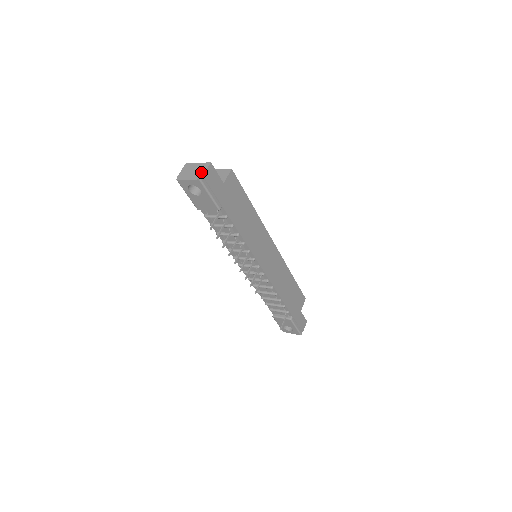
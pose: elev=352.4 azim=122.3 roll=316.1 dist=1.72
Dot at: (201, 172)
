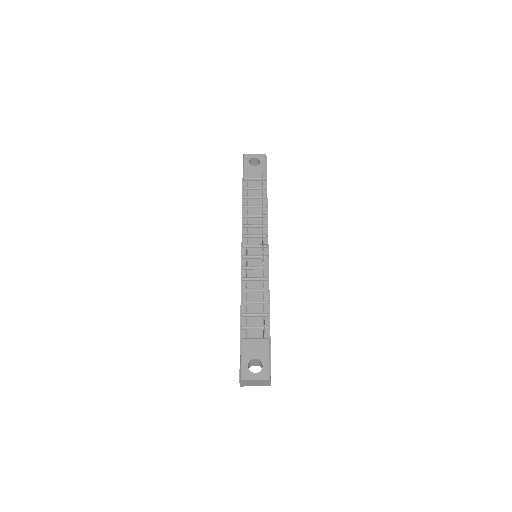
Dot at: occluded
